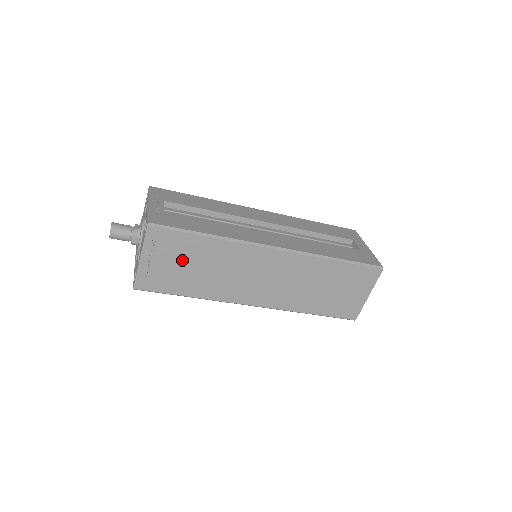
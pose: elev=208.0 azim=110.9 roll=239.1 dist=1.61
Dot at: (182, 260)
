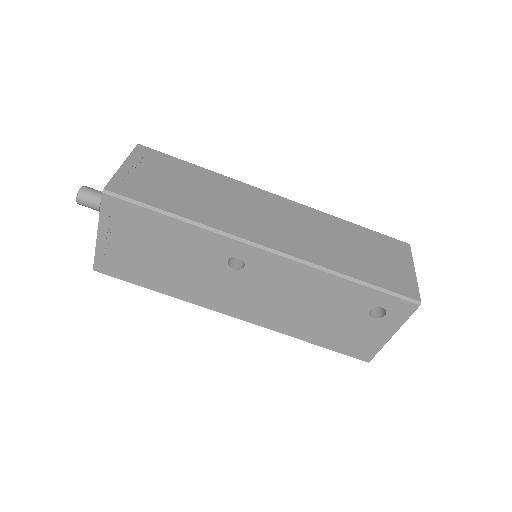
Dot at: (172, 178)
